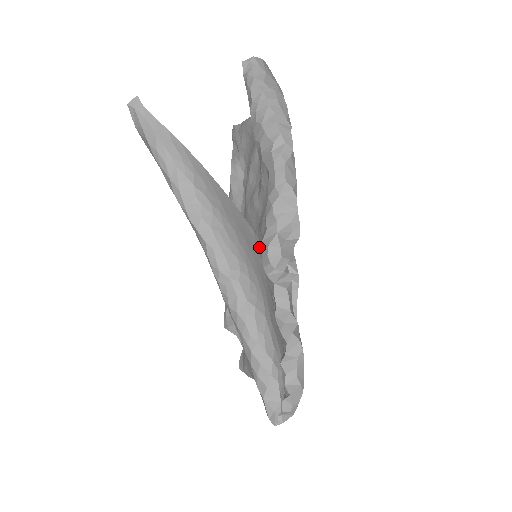
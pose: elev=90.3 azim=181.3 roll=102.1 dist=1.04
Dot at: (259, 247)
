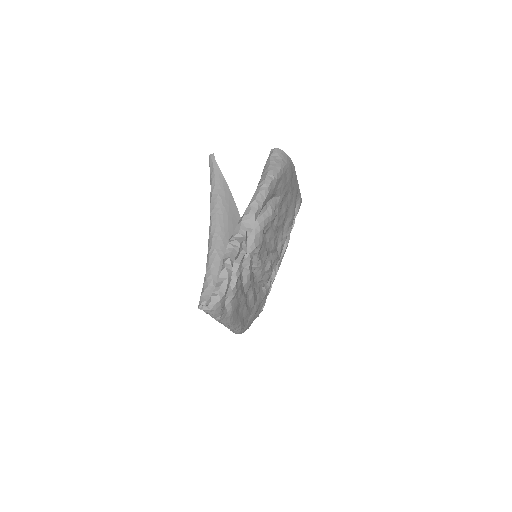
Dot at: occluded
